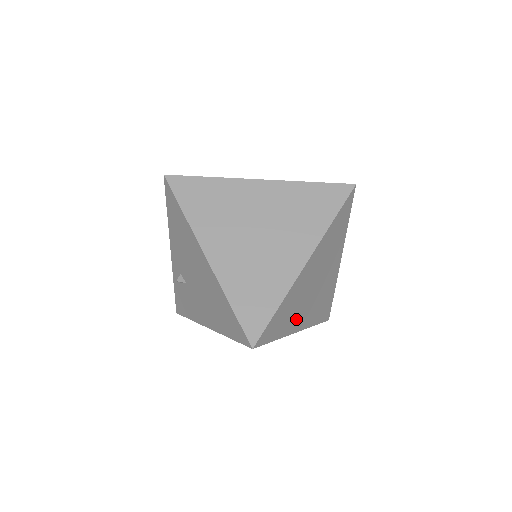
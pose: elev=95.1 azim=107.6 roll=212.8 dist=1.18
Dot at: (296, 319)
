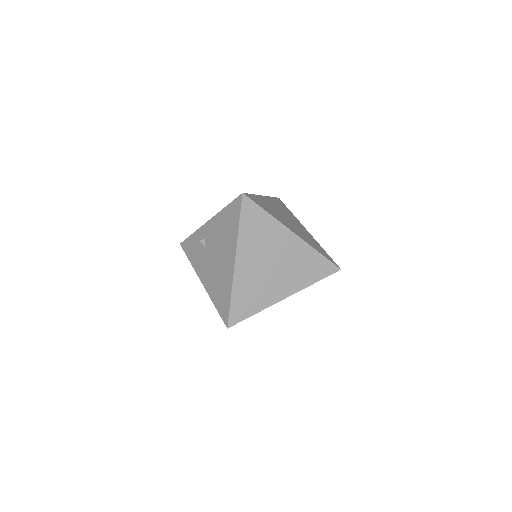
Dot at: occluded
